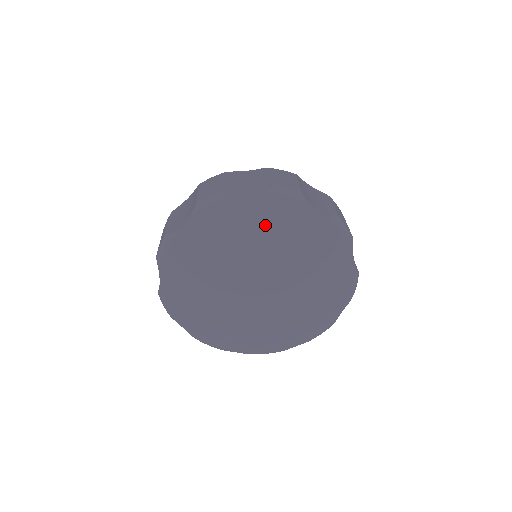
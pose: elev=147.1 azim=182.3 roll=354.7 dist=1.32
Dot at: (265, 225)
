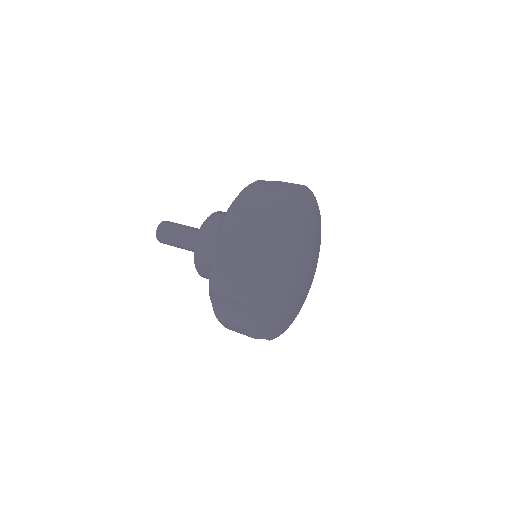
Dot at: (290, 220)
